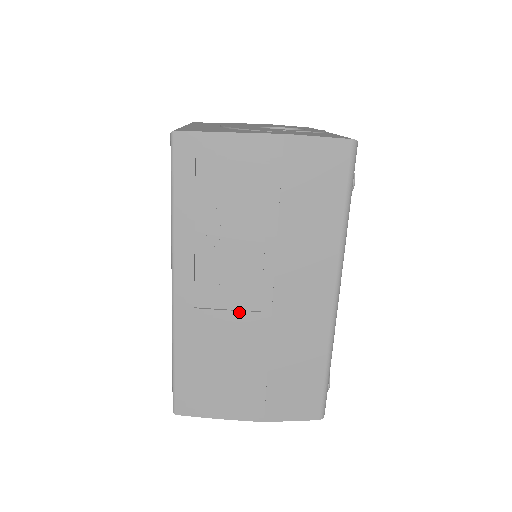
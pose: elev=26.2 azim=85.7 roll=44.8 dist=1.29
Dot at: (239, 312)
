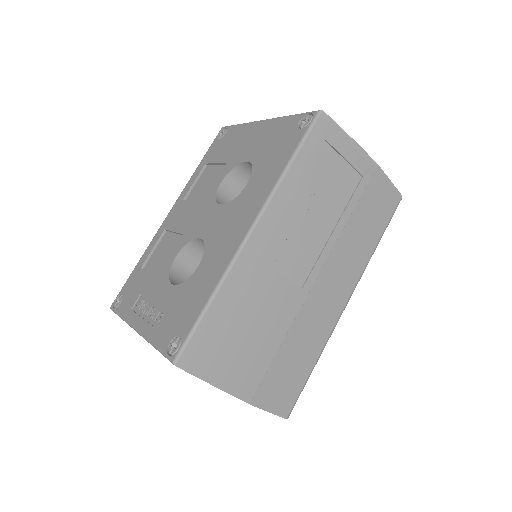
Dot at: (288, 281)
